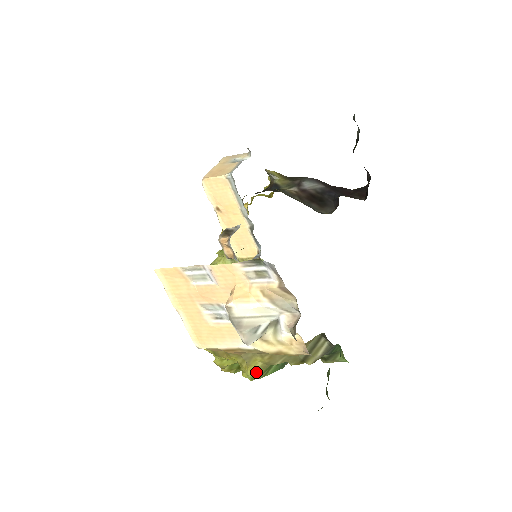
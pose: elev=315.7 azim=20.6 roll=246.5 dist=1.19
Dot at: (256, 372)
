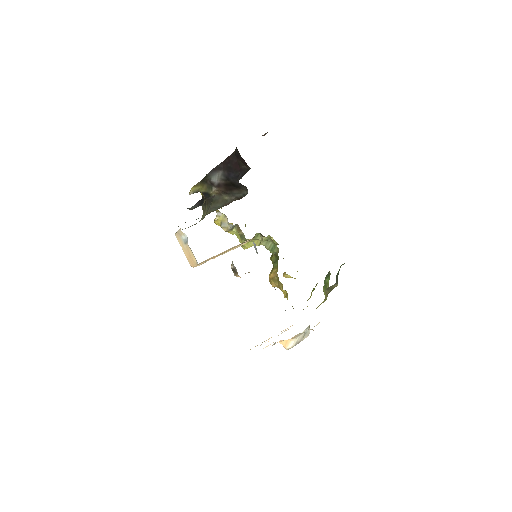
Dot at: occluded
